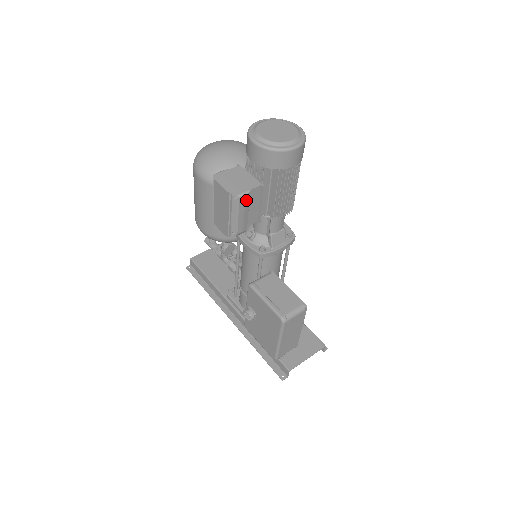
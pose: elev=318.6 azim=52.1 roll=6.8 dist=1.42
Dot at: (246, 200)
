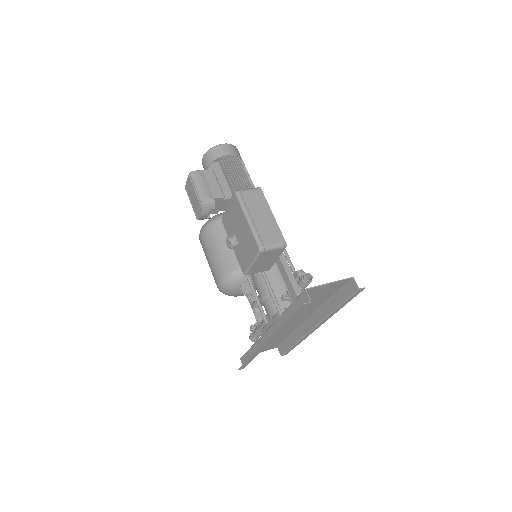
Dot at: (201, 175)
